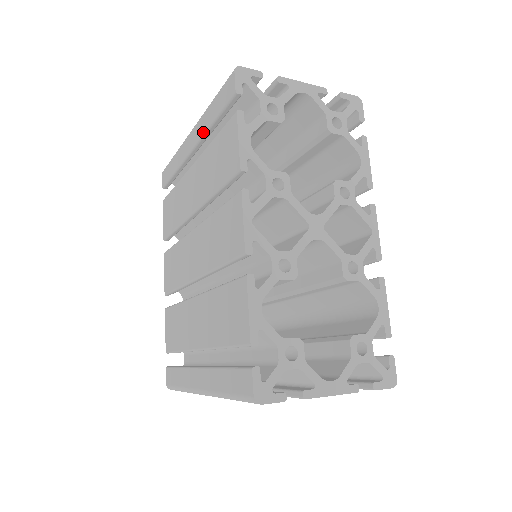
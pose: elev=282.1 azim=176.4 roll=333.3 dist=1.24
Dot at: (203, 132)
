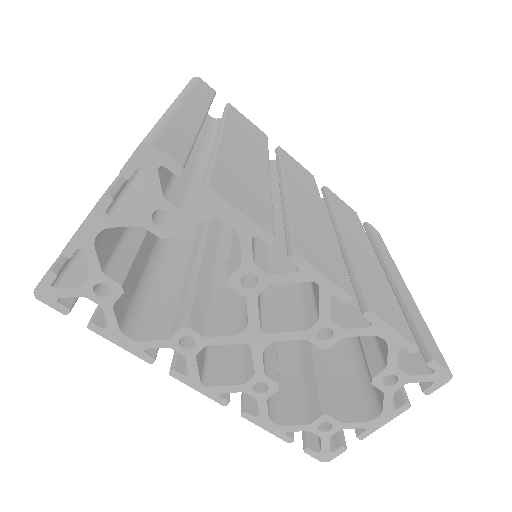
Dot at: occluded
